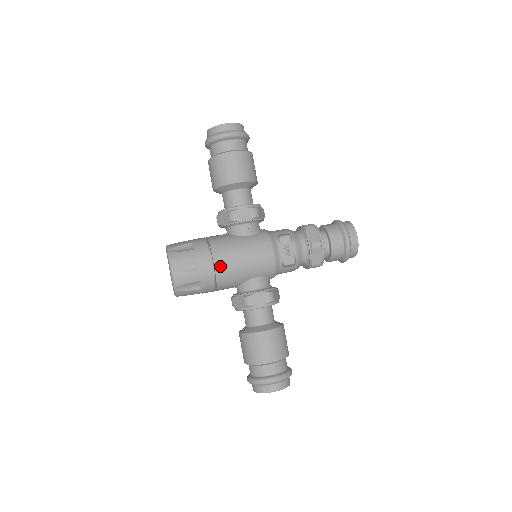
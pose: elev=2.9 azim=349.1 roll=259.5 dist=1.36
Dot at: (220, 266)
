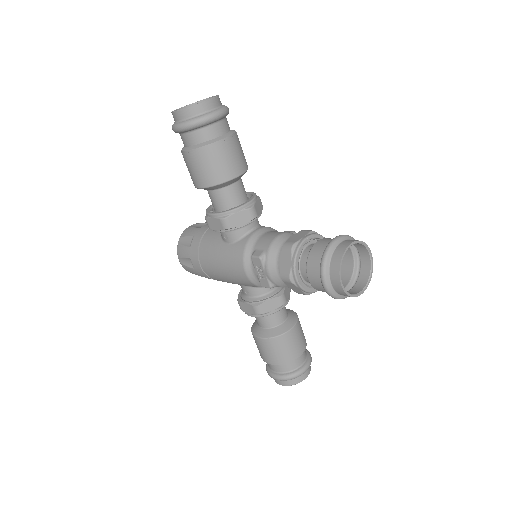
Dot at: (207, 270)
